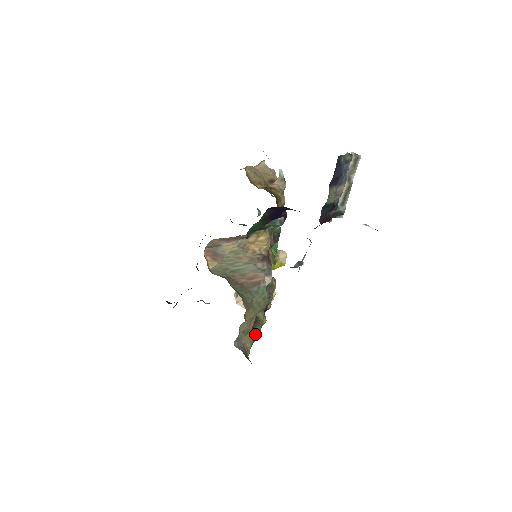
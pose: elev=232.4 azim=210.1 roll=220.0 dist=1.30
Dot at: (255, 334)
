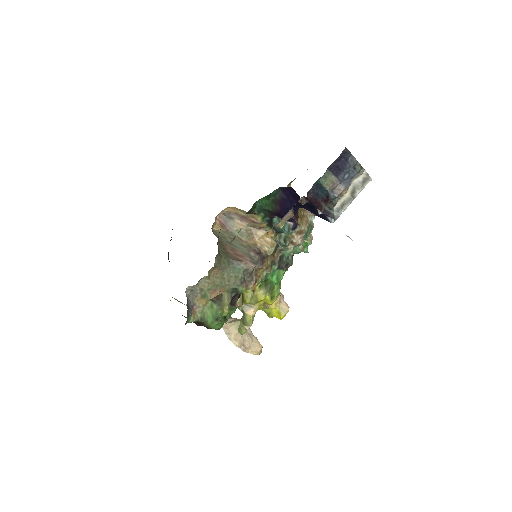
Dot at: (211, 313)
